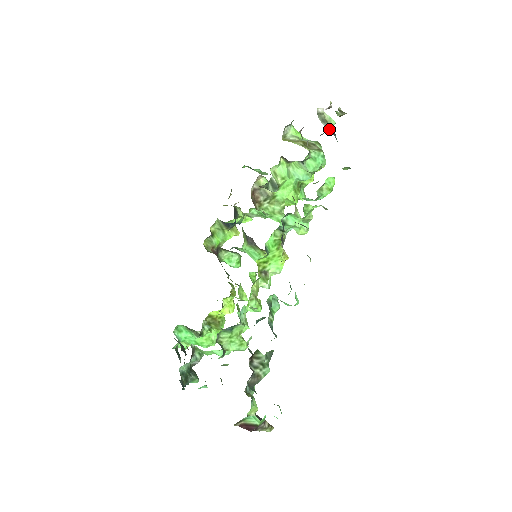
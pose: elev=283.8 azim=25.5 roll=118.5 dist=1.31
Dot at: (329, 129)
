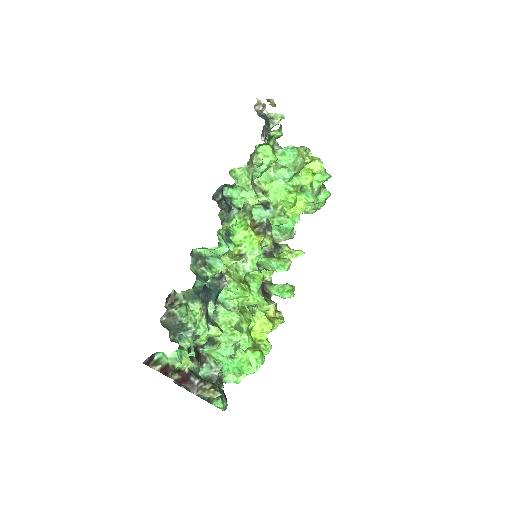
Dot at: (277, 122)
